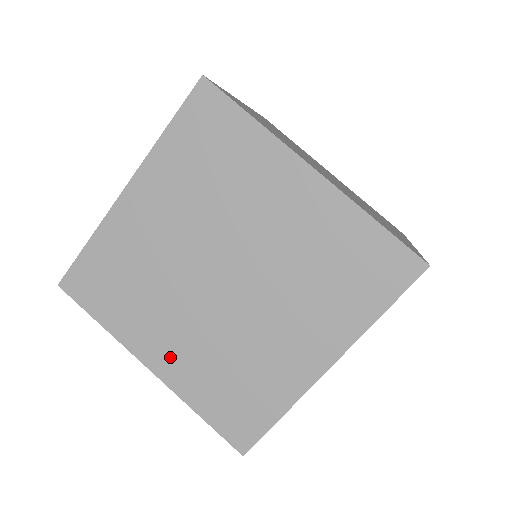
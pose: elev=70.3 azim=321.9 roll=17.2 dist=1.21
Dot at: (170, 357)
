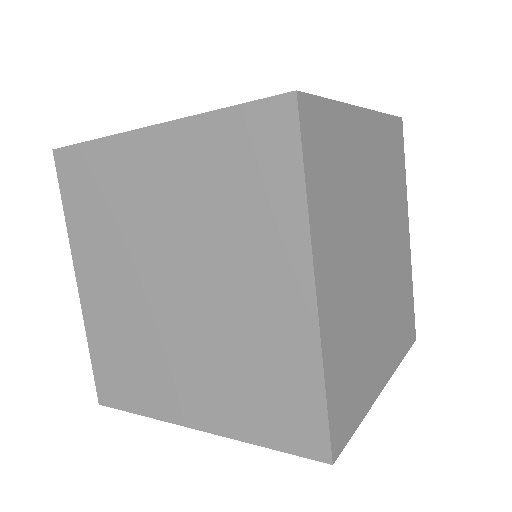
Dot at: (199, 402)
